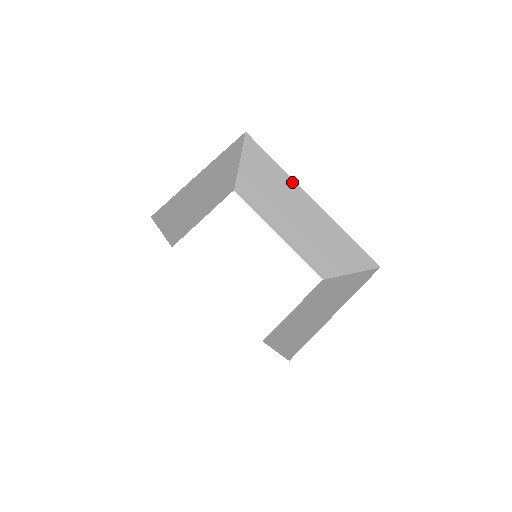
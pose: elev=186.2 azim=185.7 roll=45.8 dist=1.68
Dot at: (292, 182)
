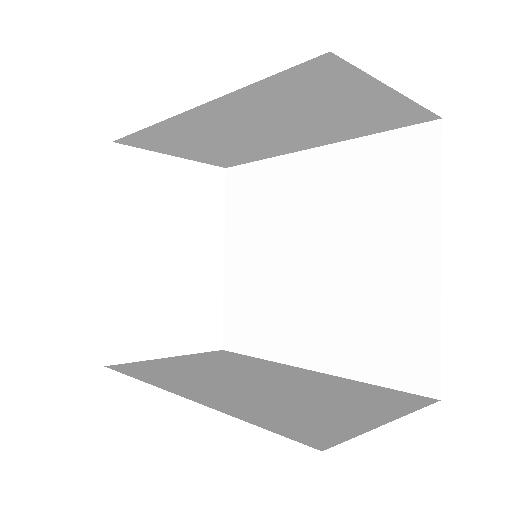
Dot at: (430, 218)
